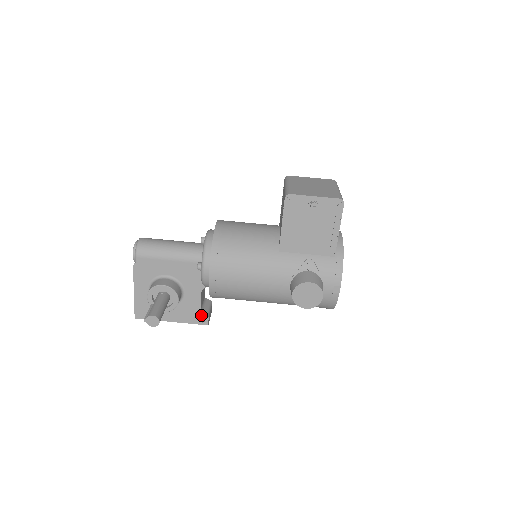
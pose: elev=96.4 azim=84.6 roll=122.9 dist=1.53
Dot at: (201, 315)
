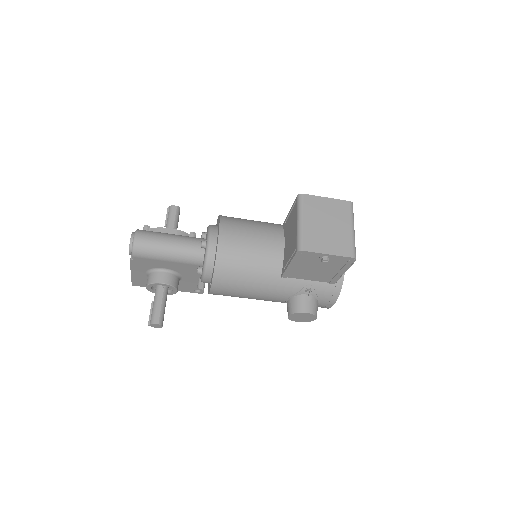
Dot at: (197, 289)
